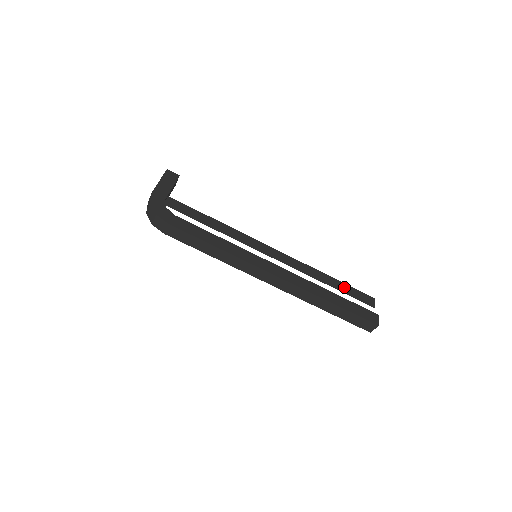
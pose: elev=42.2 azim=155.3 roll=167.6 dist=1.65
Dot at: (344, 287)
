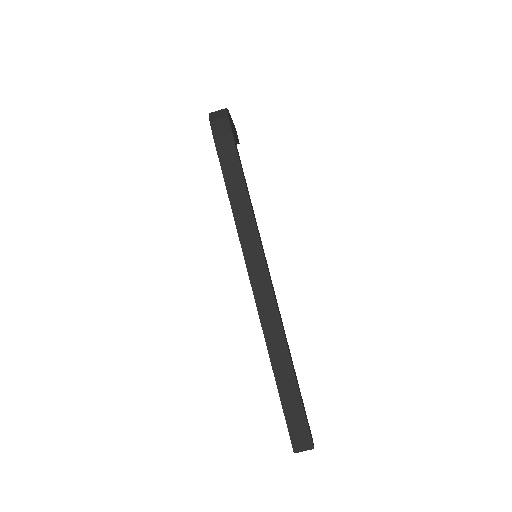
Dot at: occluded
